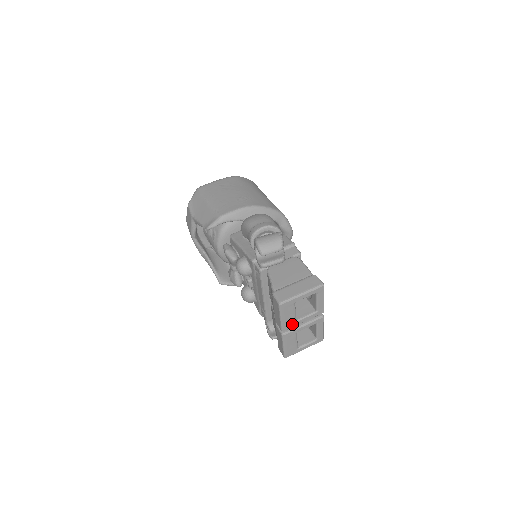
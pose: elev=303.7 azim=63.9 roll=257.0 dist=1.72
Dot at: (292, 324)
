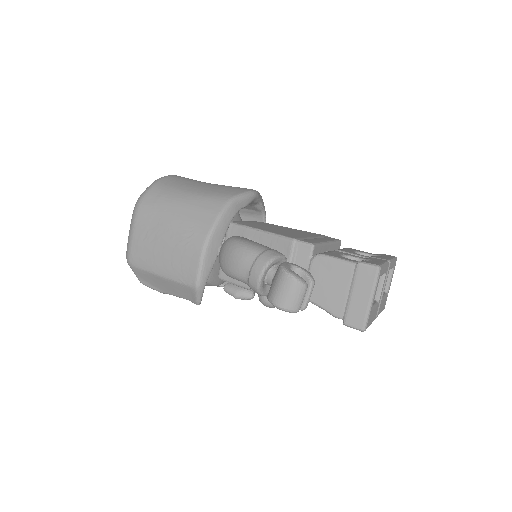
Dot at: (377, 308)
